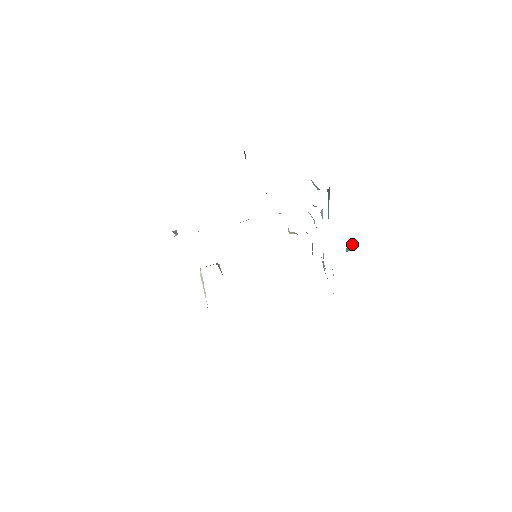
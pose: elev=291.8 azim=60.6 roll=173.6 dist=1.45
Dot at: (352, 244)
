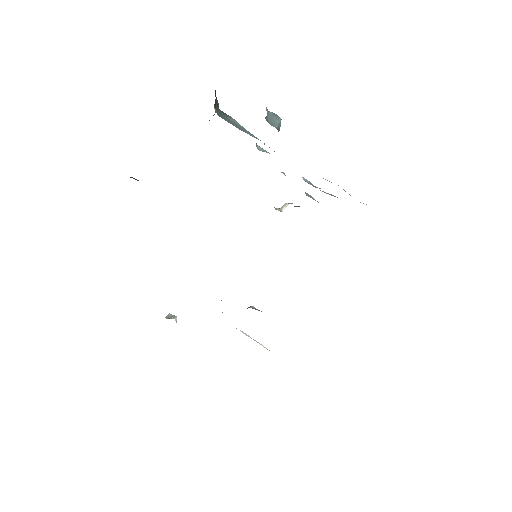
Dot at: (273, 115)
